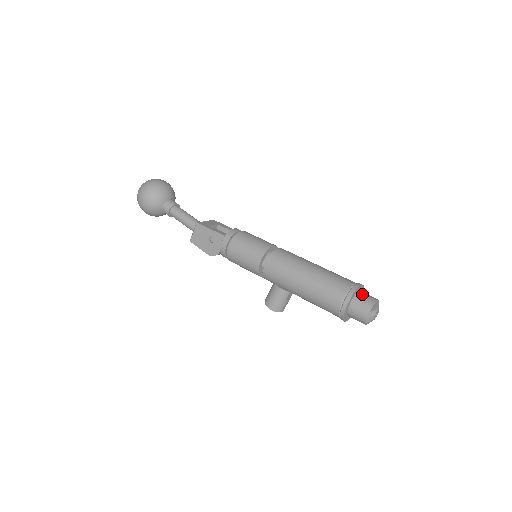
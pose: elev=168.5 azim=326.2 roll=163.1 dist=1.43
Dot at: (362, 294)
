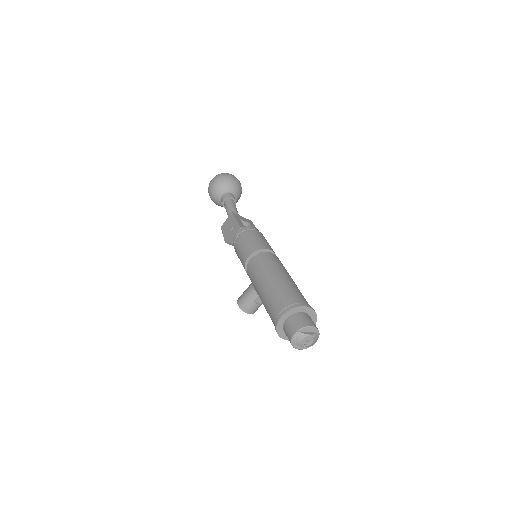
Dot at: (305, 315)
